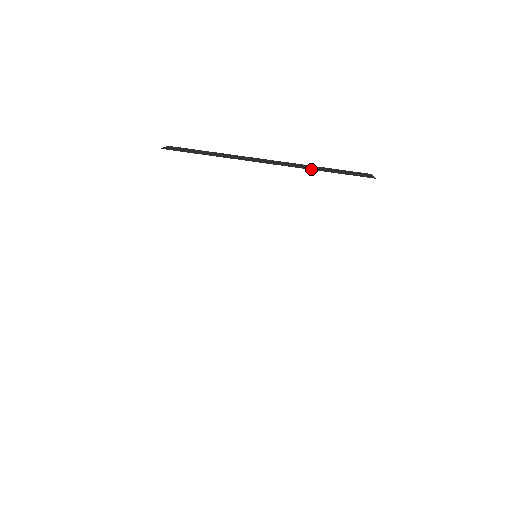
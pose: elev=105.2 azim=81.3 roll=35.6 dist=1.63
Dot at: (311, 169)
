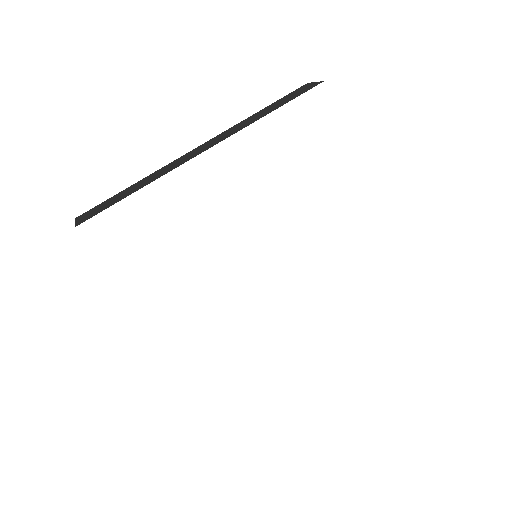
Dot at: occluded
